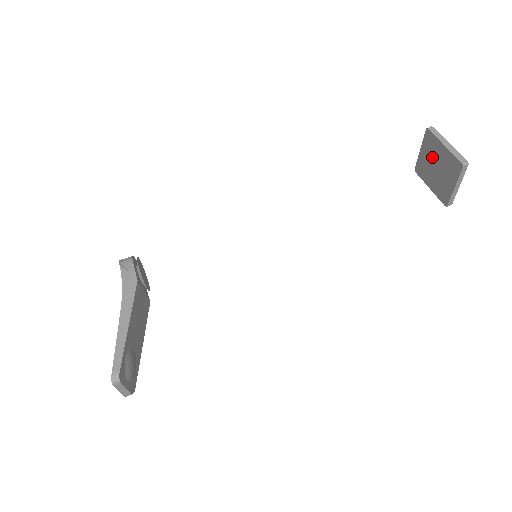
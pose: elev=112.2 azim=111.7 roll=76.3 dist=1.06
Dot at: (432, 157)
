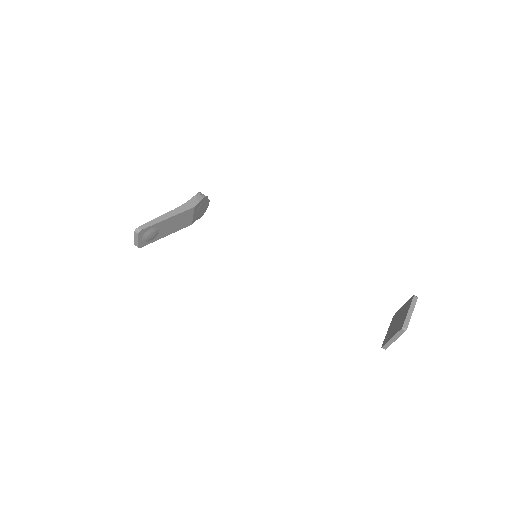
Dot at: (402, 313)
